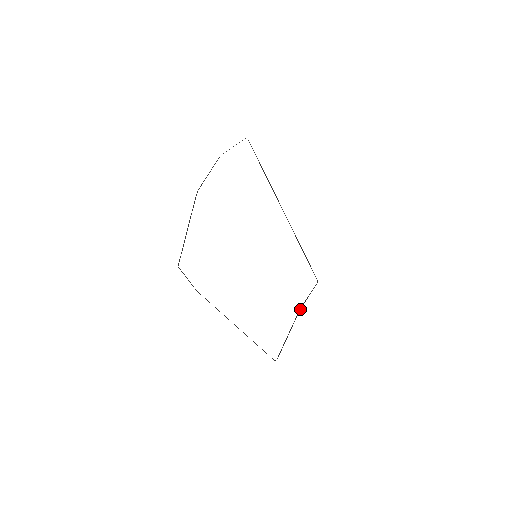
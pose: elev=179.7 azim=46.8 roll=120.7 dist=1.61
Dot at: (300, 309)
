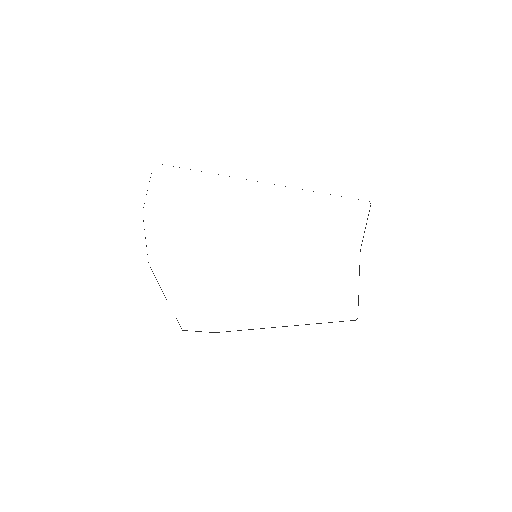
Dot at: occluded
